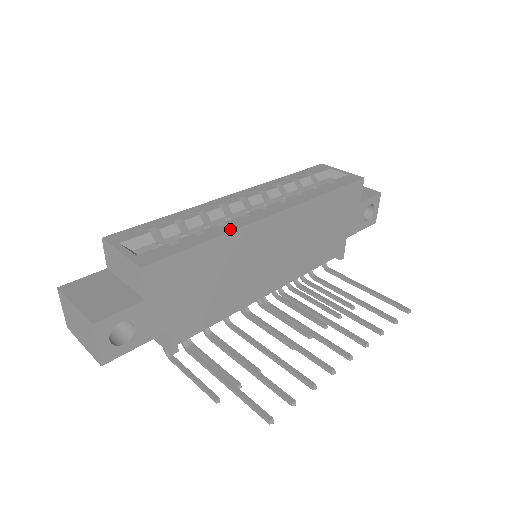
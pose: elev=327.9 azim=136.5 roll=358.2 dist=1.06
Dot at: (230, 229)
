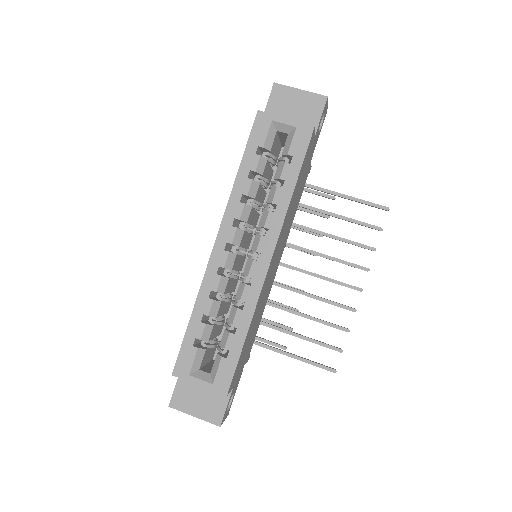
Dot at: (251, 311)
